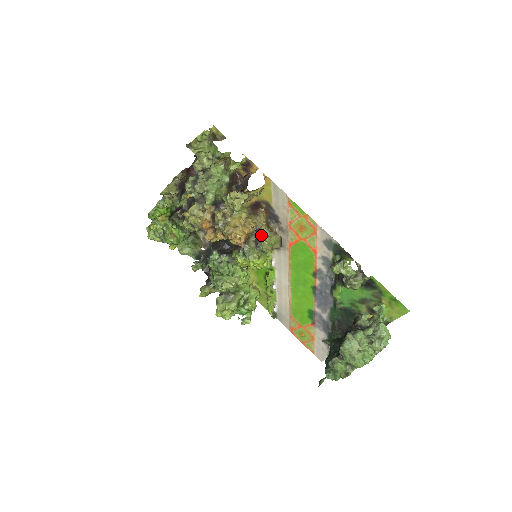
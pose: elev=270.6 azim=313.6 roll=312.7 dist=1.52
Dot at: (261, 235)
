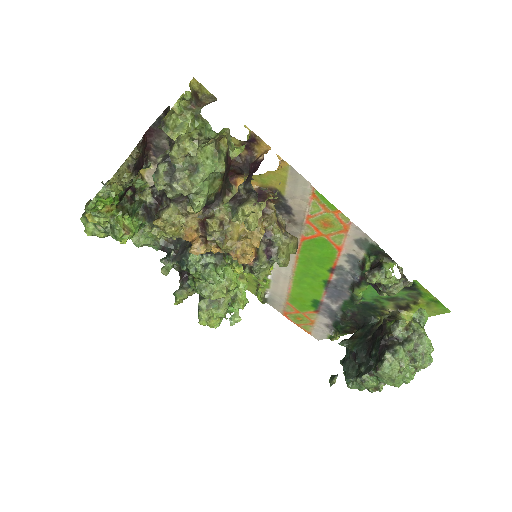
Dot at: (274, 243)
